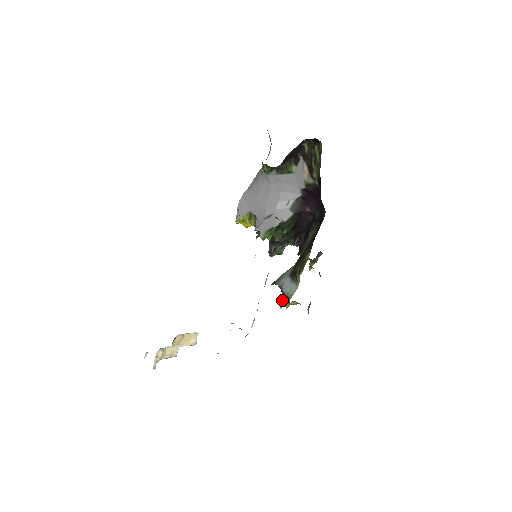
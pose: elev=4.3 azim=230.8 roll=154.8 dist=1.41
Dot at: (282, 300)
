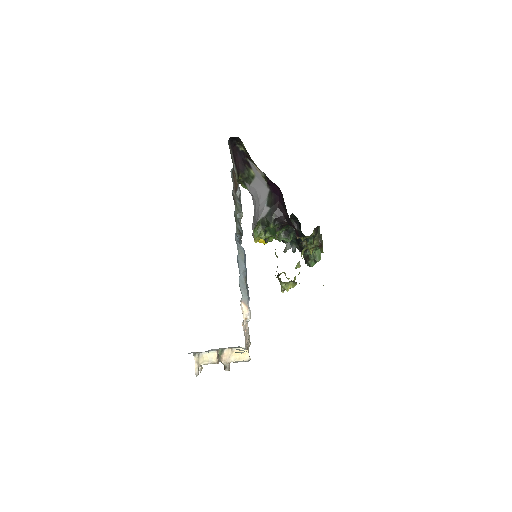
Dot at: (280, 284)
